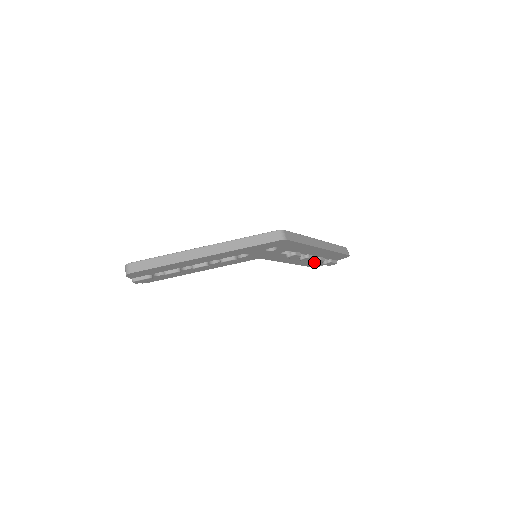
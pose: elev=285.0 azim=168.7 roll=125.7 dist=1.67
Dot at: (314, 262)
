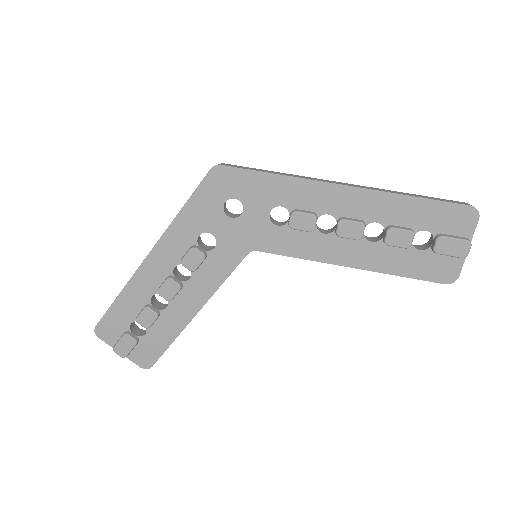
Dot at: (390, 242)
